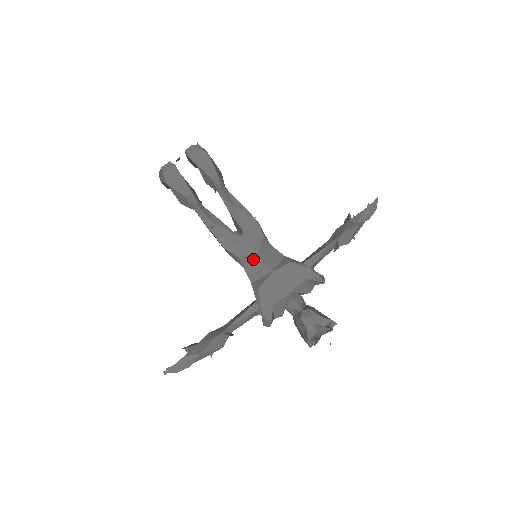
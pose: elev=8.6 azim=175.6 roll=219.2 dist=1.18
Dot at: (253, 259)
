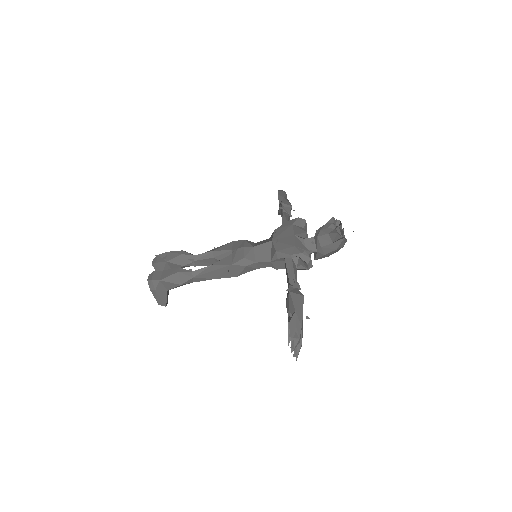
Dot at: (255, 252)
